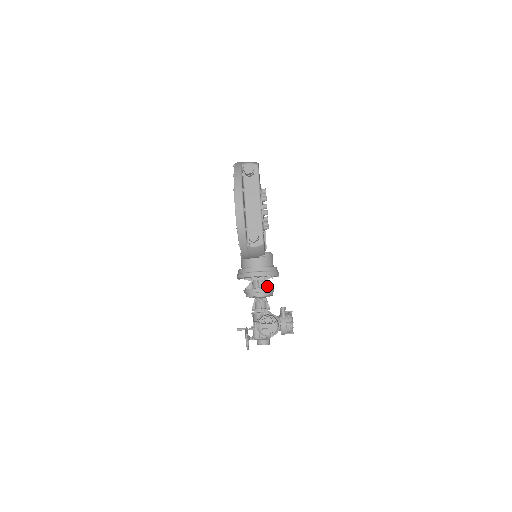
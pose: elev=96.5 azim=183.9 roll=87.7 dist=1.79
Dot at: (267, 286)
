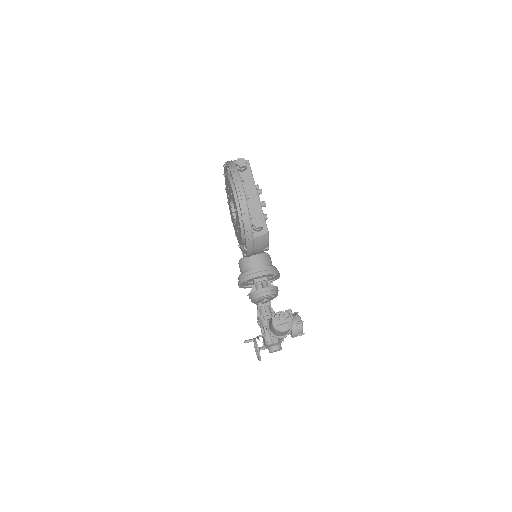
Dot at: occluded
